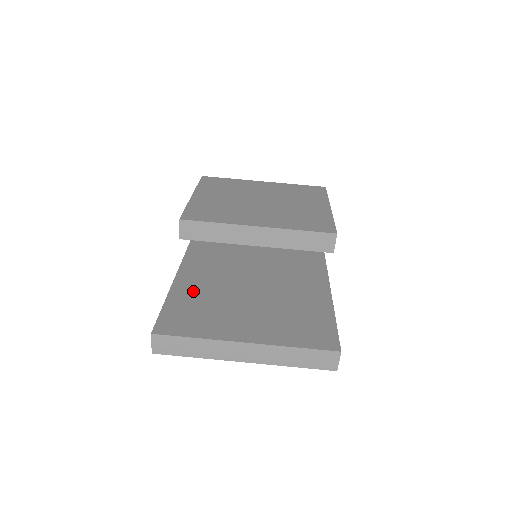
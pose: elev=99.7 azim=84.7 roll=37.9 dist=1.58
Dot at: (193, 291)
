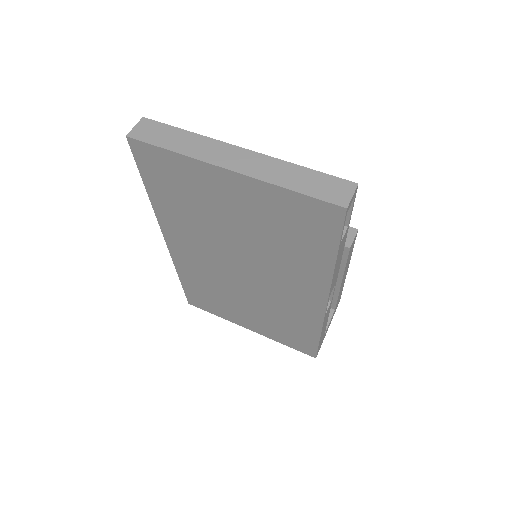
Dot at: occluded
